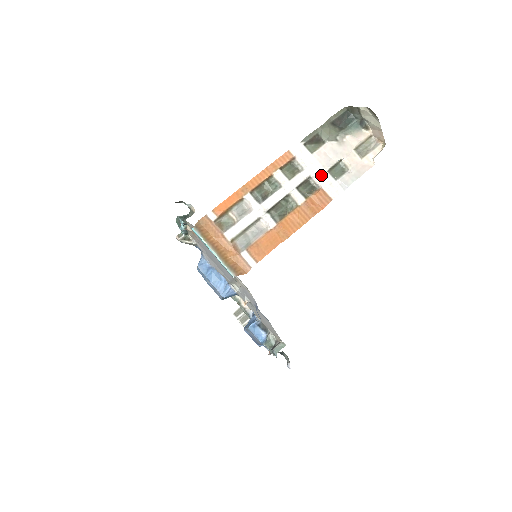
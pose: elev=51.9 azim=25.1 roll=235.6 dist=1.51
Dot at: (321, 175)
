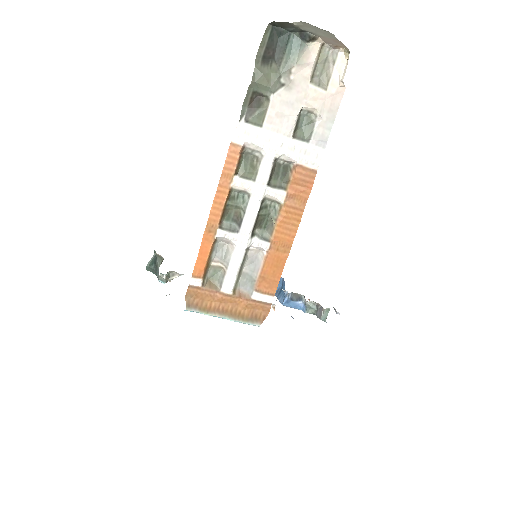
Dot at: (288, 148)
